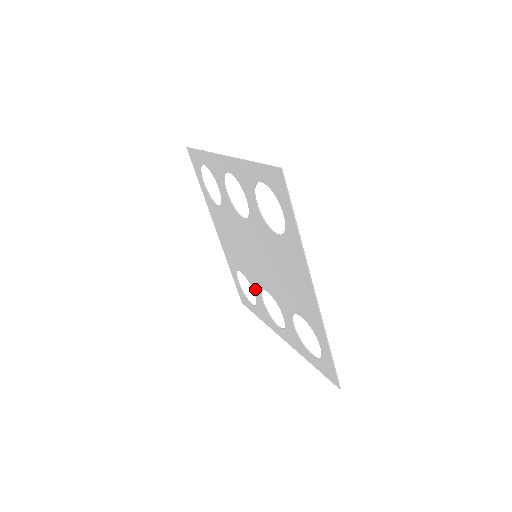
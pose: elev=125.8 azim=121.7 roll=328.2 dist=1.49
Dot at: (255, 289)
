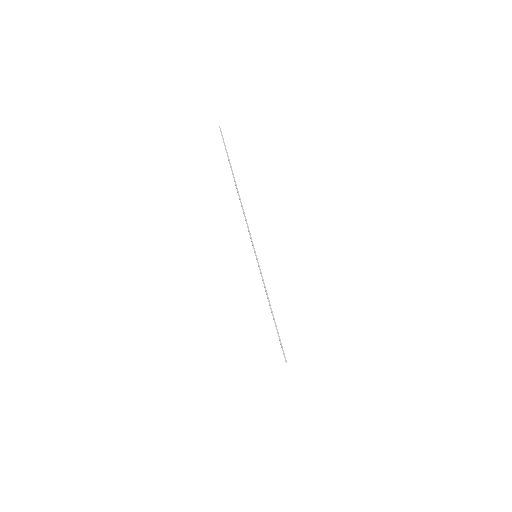
Dot at: occluded
